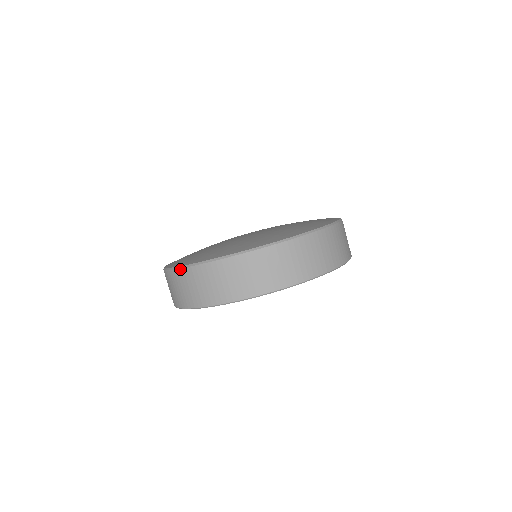
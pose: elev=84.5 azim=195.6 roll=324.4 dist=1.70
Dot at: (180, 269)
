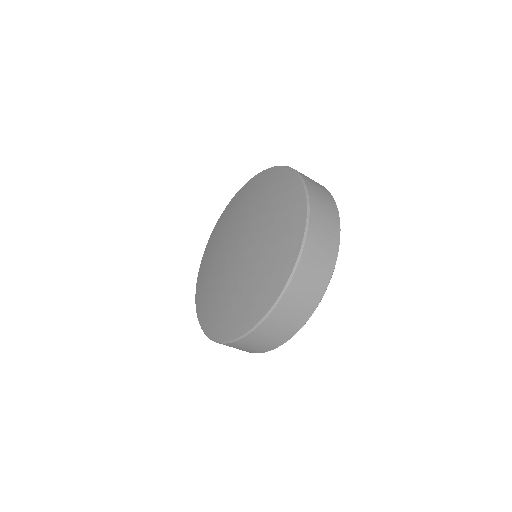
Dot at: (209, 338)
